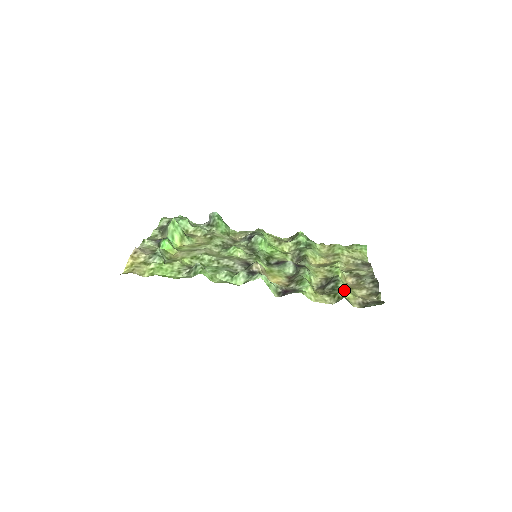
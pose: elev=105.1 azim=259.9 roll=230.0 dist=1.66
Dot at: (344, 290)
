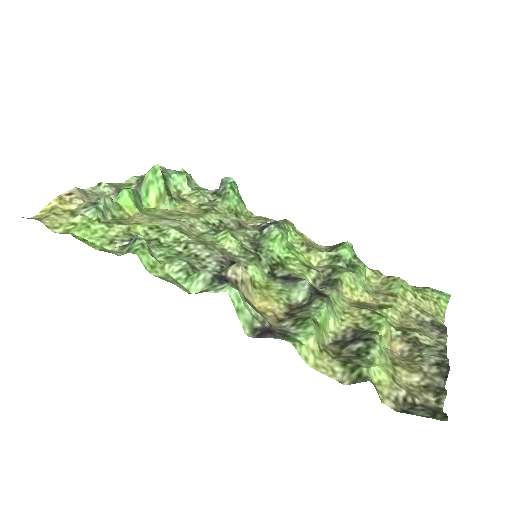
Dot at: (377, 363)
